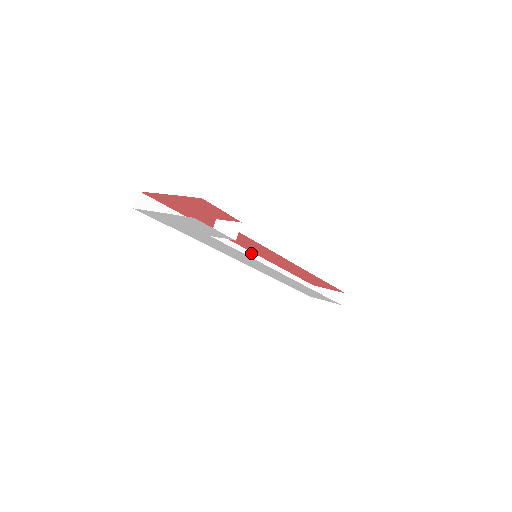
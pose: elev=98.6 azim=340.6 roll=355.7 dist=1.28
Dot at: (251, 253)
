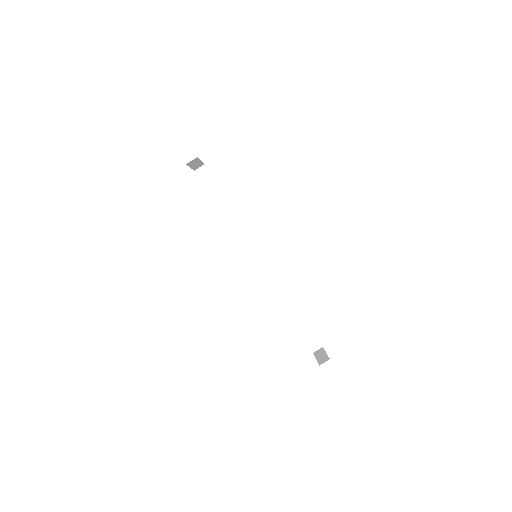
Dot at: (269, 265)
